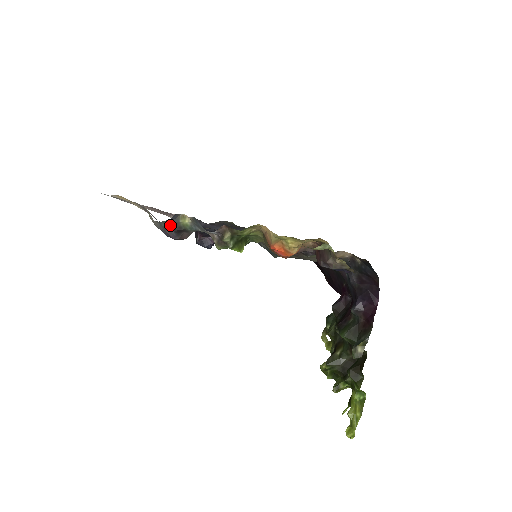
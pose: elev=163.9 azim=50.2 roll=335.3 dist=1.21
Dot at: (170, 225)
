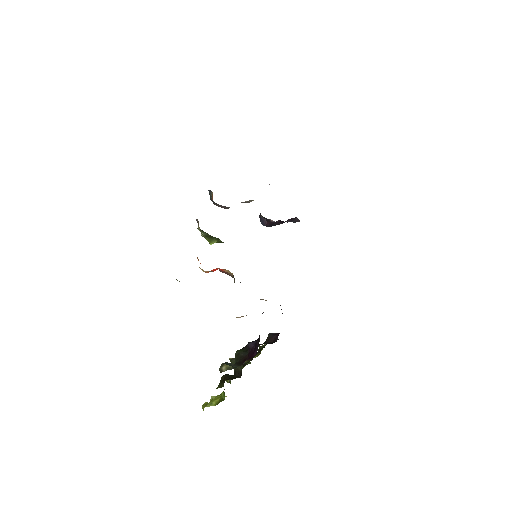
Dot at: occluded
